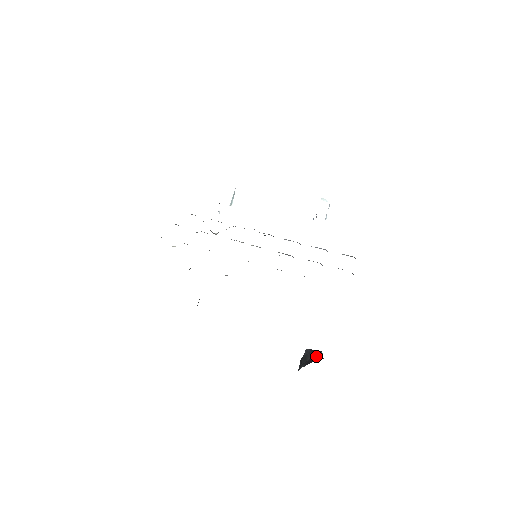
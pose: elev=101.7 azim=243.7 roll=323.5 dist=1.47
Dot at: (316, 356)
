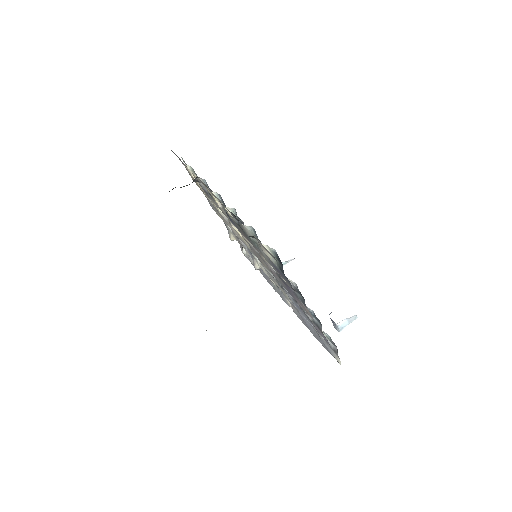
Dot at: occluded
